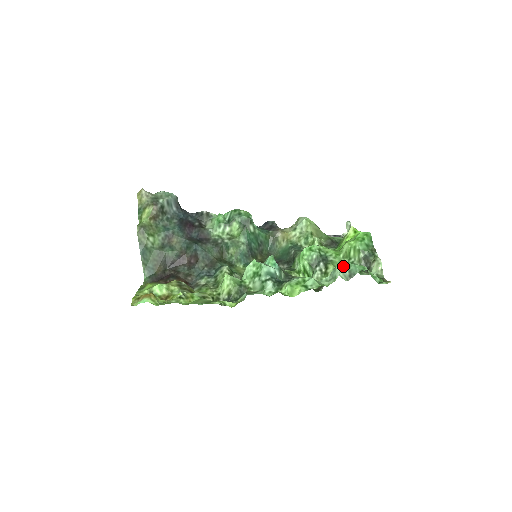
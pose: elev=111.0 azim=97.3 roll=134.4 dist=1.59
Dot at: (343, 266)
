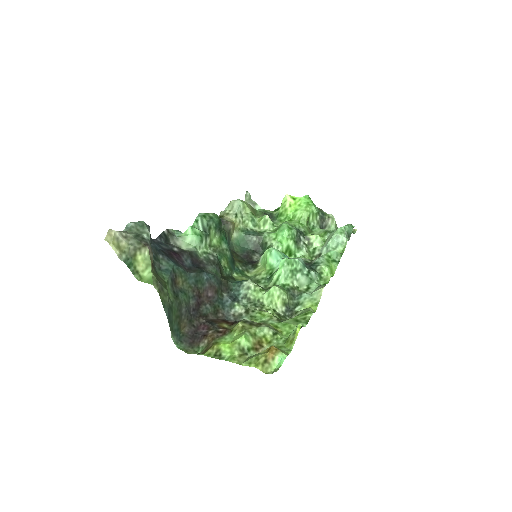
Dot at: (342, 230)
